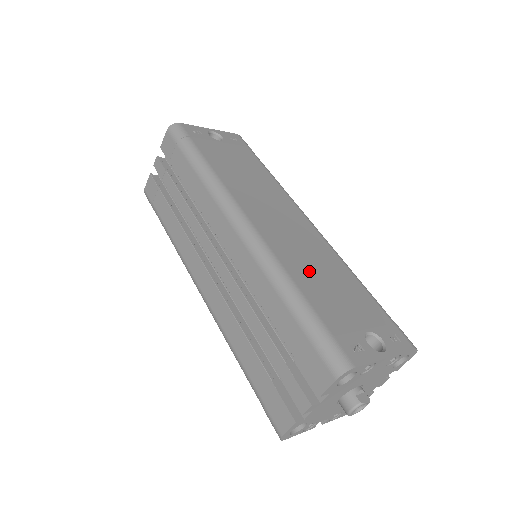
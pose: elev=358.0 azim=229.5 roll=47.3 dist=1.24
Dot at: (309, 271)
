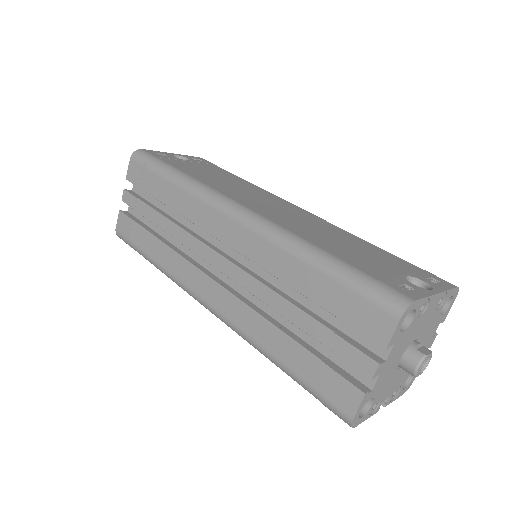
Dot at: (324, 238)
